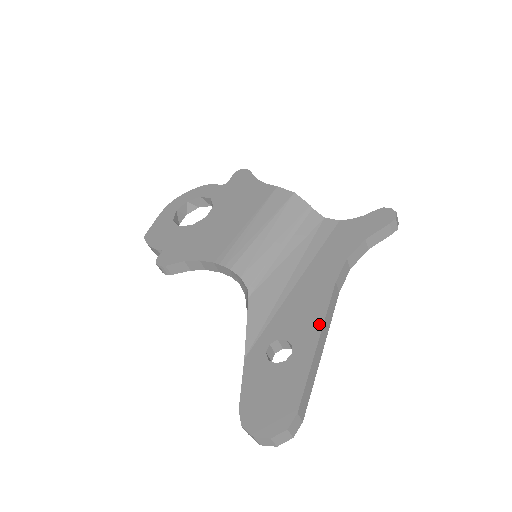
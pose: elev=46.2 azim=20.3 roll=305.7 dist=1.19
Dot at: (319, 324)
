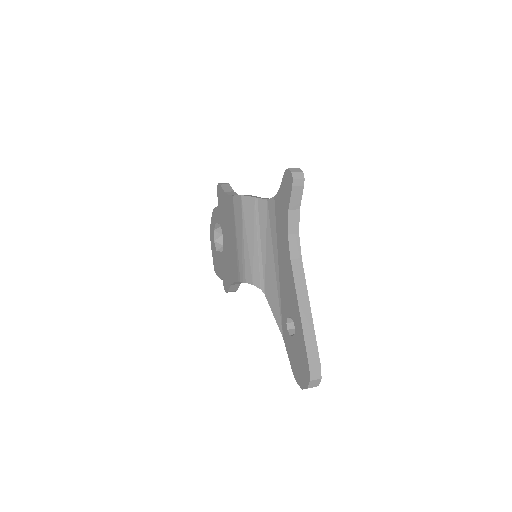
Dot at: (296, 299)
